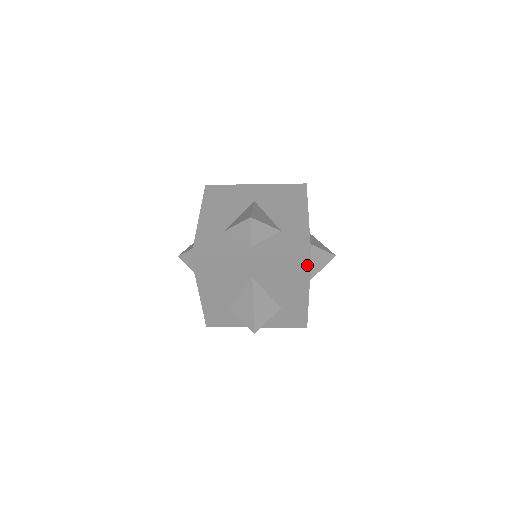
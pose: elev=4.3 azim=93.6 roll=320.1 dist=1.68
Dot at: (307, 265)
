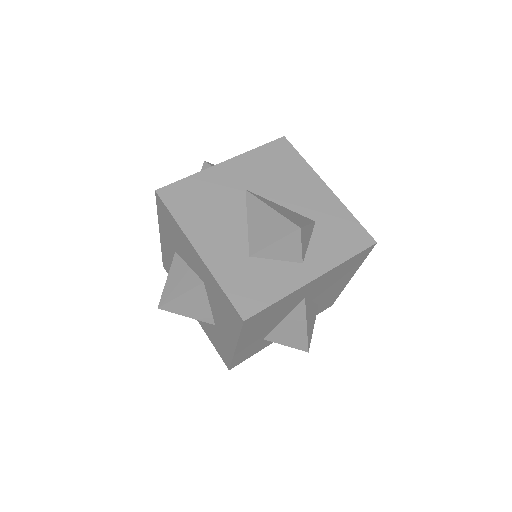
Dot at: (367, 253)
